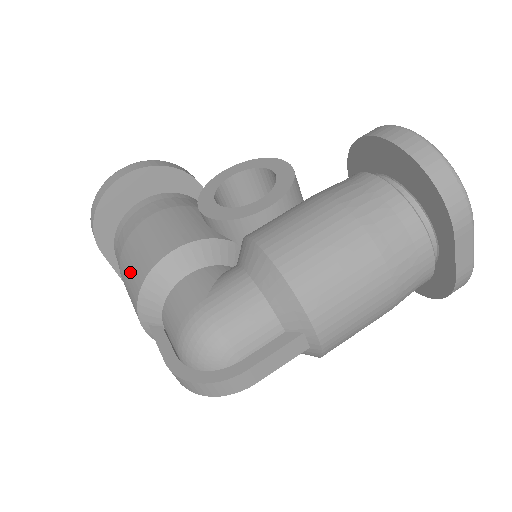
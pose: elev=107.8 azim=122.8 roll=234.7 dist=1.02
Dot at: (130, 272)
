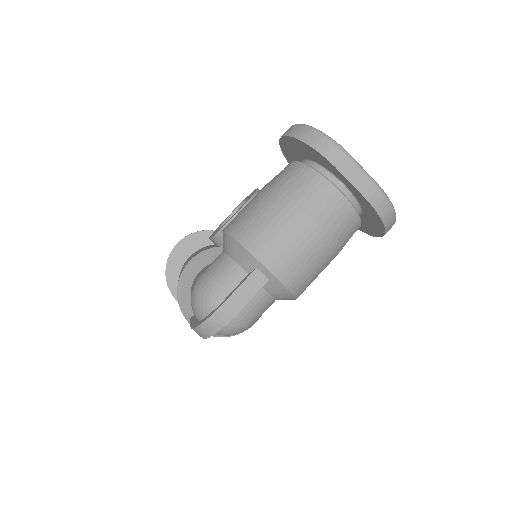
Dot at: occluded
